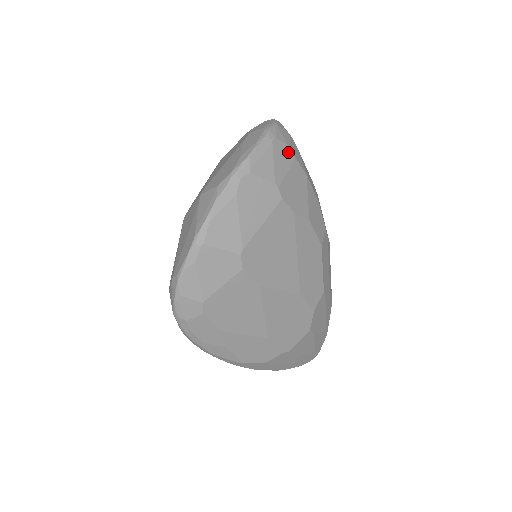
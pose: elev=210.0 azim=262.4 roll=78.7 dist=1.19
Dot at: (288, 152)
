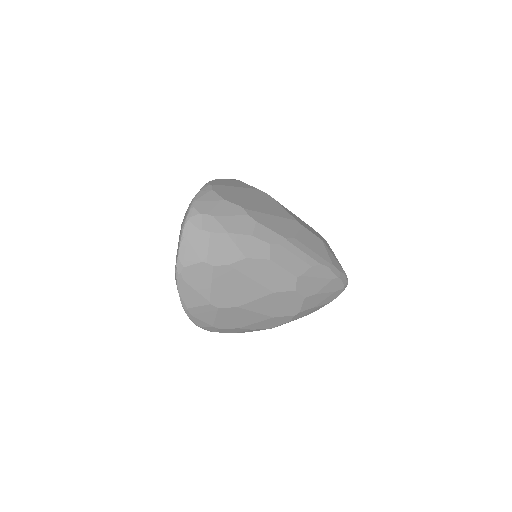
Dot at: (202, 234)
